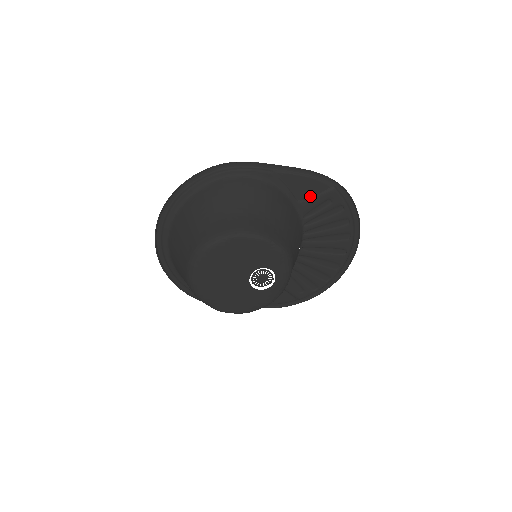
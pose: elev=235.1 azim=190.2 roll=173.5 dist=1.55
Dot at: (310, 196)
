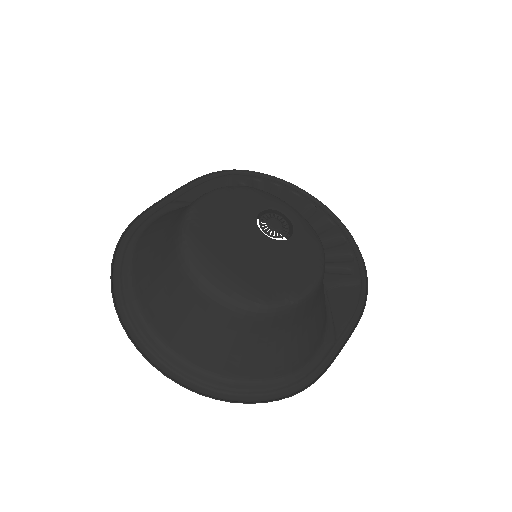
Dot at: occluded
